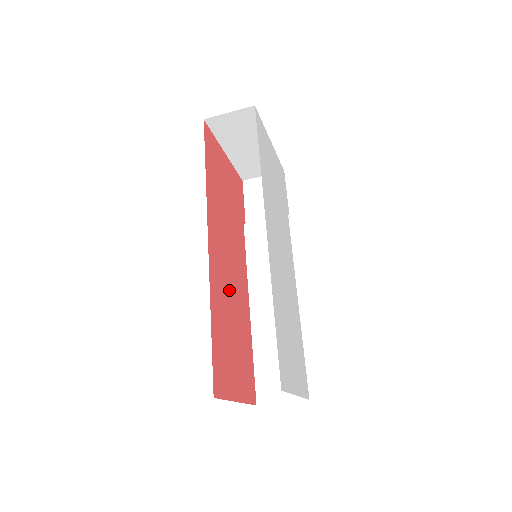
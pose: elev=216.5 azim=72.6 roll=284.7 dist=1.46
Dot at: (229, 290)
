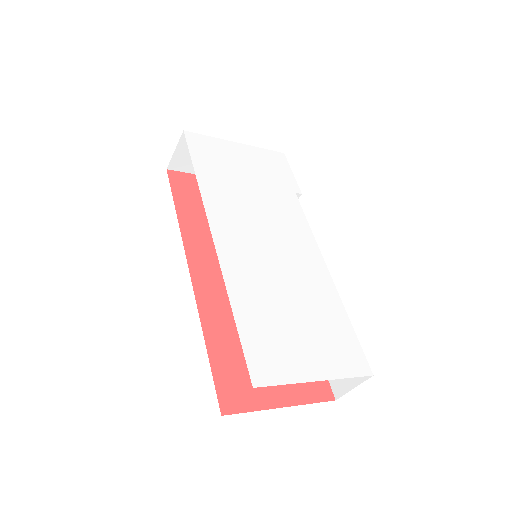
Dot at: occluded
